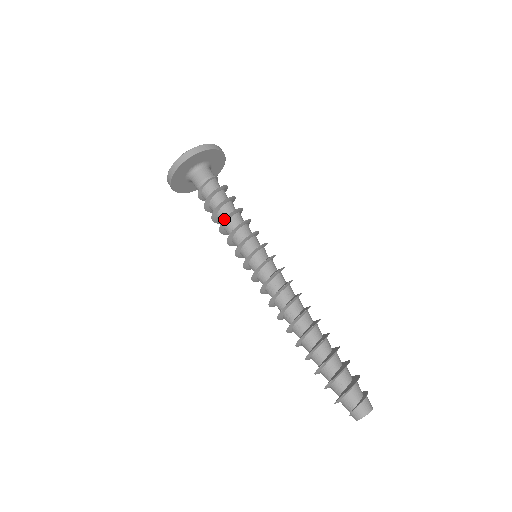
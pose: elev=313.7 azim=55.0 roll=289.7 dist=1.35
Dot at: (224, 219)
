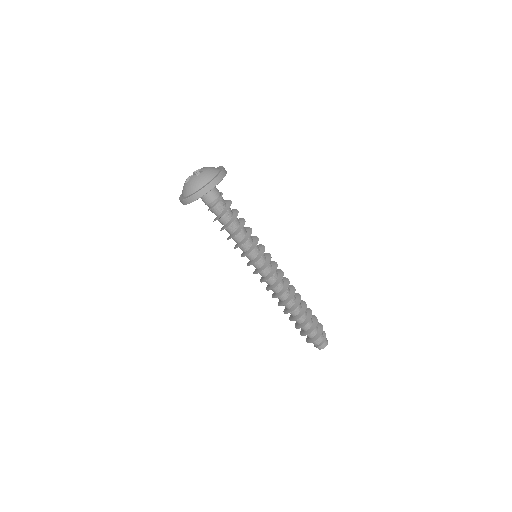
Dot at: occluded
